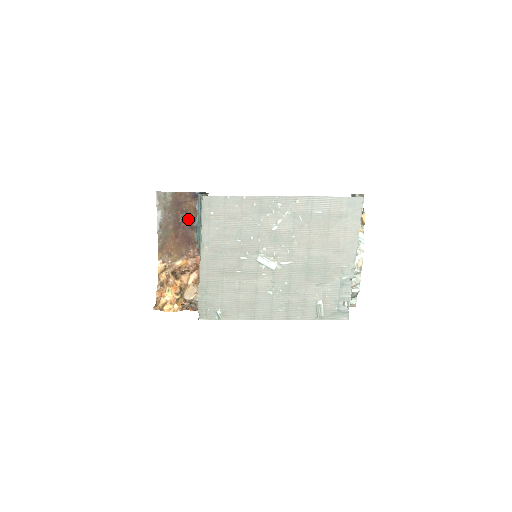
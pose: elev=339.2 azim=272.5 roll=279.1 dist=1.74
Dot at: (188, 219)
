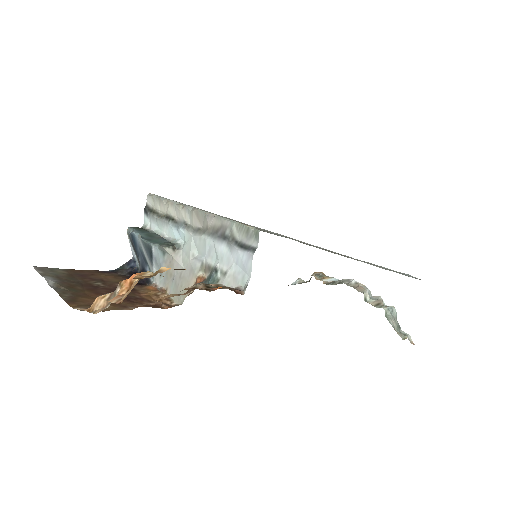
Dot at: (109, 284)
